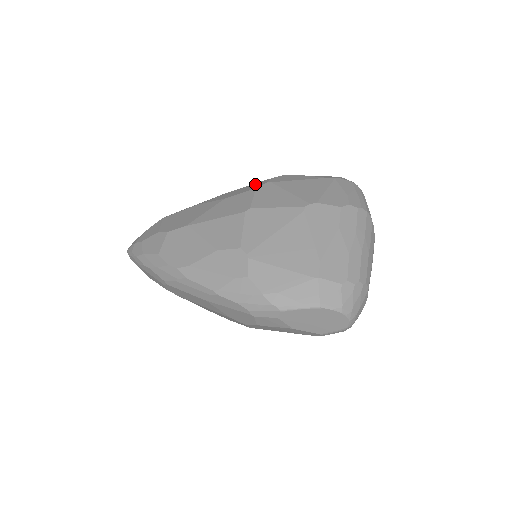
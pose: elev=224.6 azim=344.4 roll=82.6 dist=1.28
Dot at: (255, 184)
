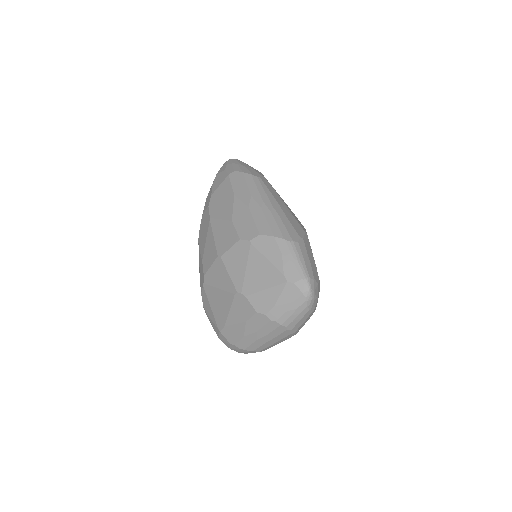
Dot at: (252, 227)
